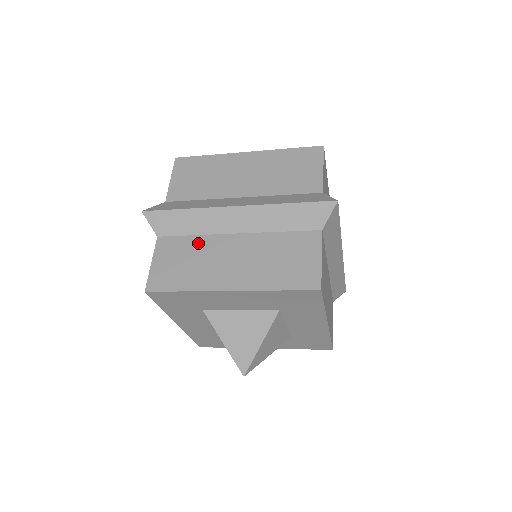
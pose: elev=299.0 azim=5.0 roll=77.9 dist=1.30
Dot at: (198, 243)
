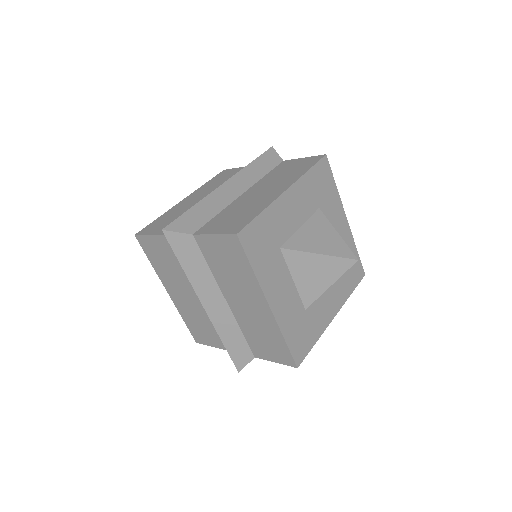
Dot at: (227, 211)
